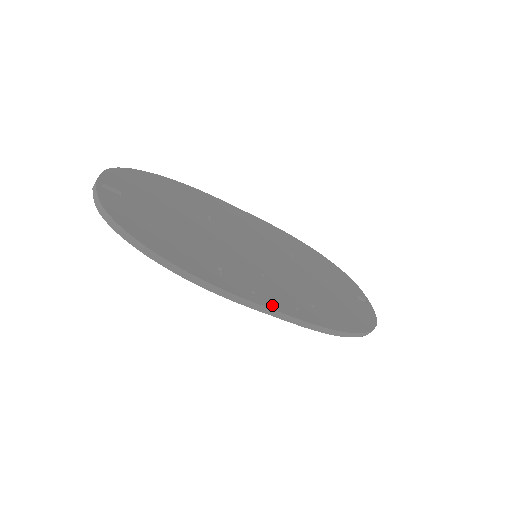
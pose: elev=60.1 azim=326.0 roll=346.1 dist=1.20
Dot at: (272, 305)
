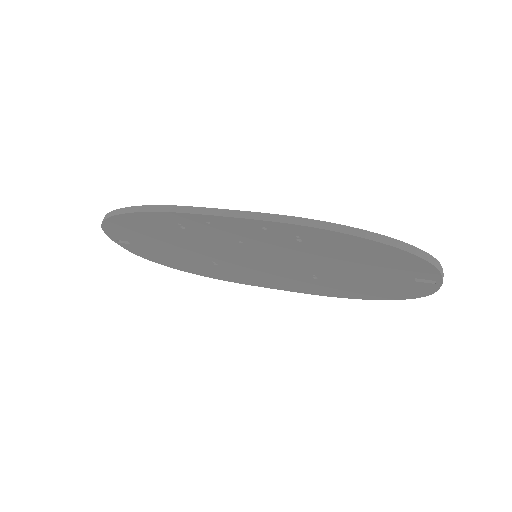
Dot at: occluded
